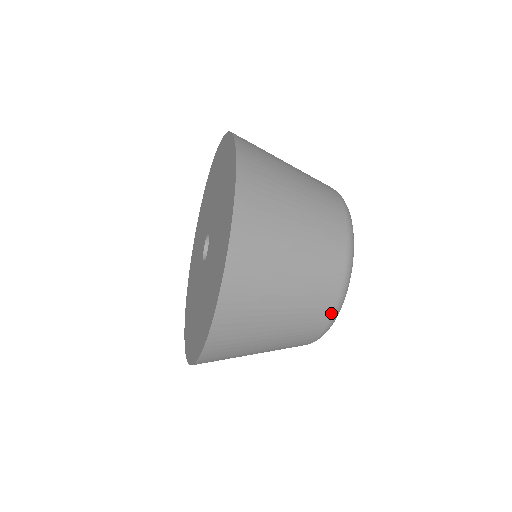
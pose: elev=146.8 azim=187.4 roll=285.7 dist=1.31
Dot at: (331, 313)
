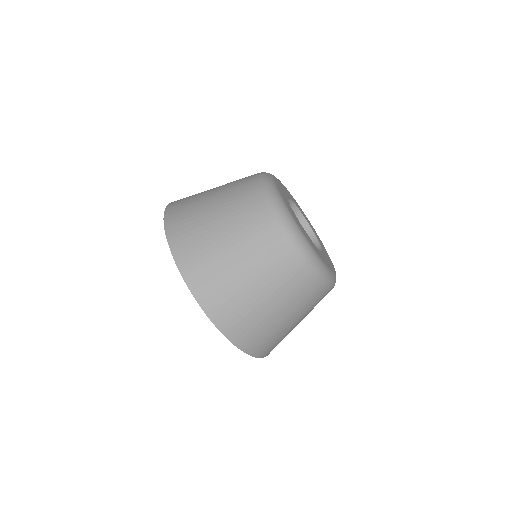
Dot at: (329, 291)
